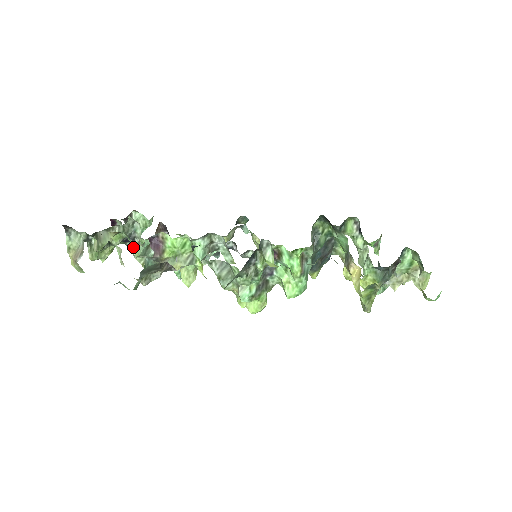
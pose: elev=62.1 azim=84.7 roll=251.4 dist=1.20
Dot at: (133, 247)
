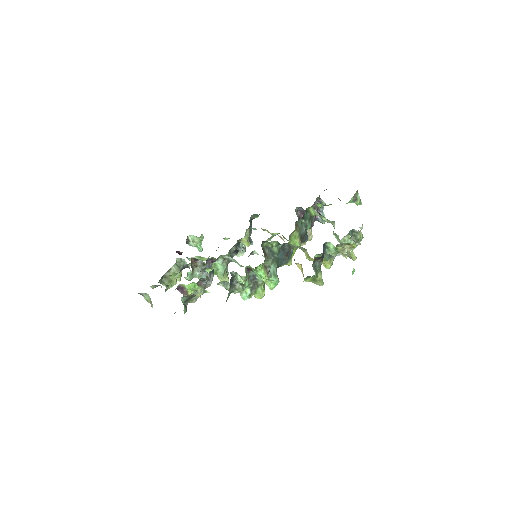
Dot at: occluded
